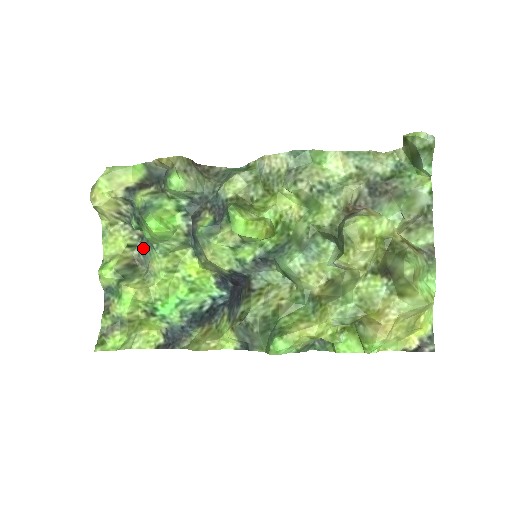
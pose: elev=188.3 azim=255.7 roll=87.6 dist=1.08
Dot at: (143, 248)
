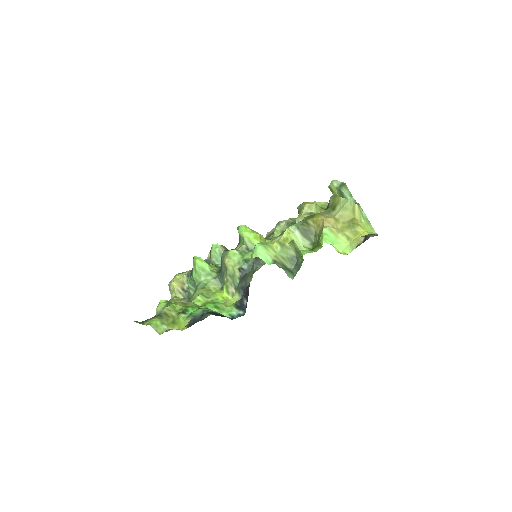
Dot at: occluded
